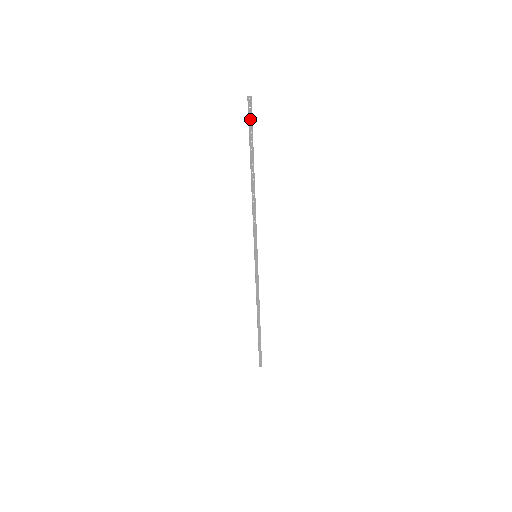
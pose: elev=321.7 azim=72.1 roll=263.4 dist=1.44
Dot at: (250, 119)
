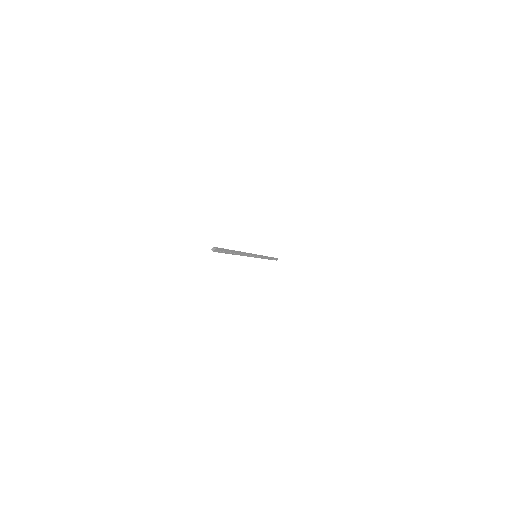
Dot at: (221, 251)
